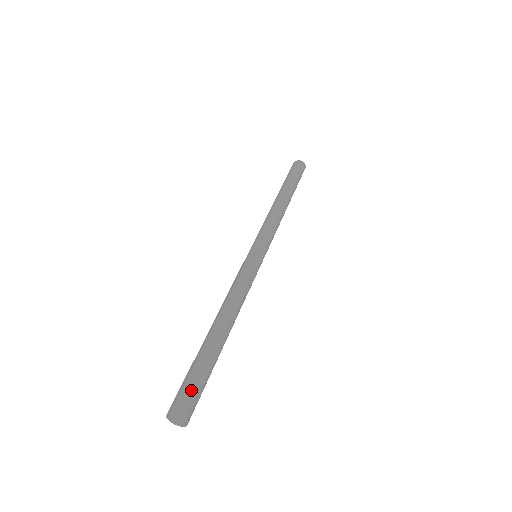
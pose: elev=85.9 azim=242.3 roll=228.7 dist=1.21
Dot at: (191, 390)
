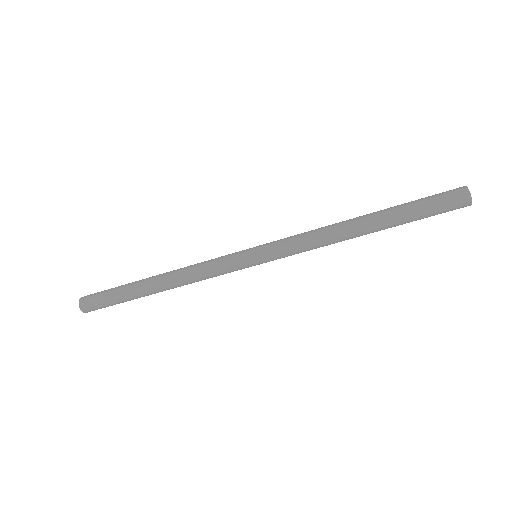
Dot at: (100, 306)
